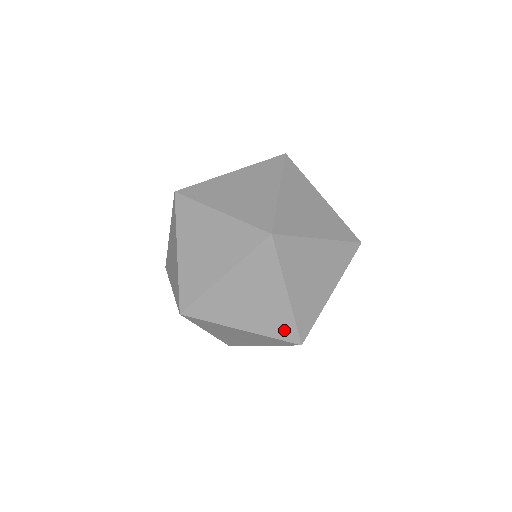
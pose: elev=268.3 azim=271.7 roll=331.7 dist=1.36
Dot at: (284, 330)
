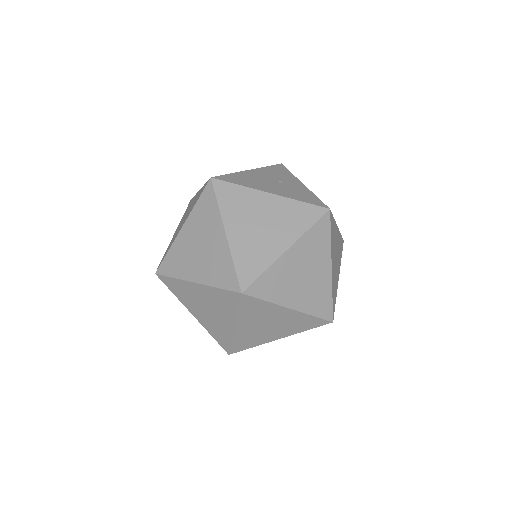
Dot at: (311, 323)
